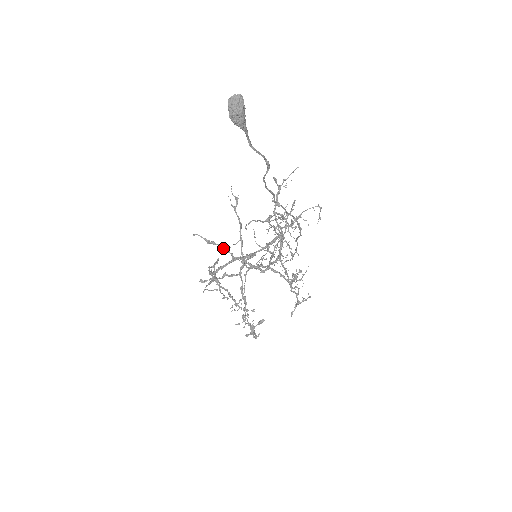
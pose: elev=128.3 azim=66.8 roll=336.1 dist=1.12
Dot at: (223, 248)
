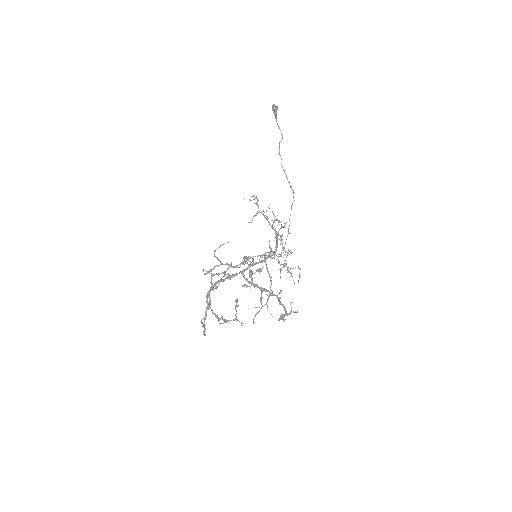
Dot at: occluded
